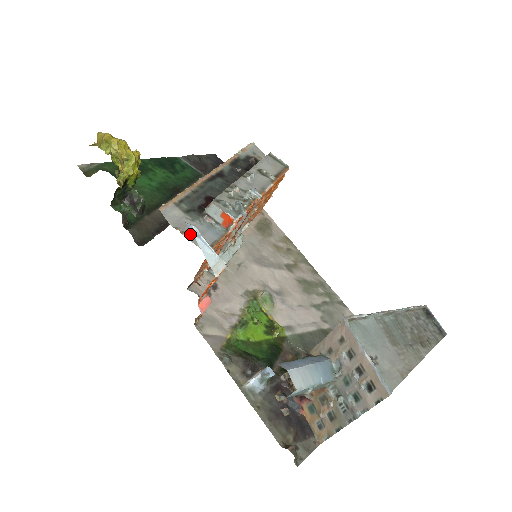
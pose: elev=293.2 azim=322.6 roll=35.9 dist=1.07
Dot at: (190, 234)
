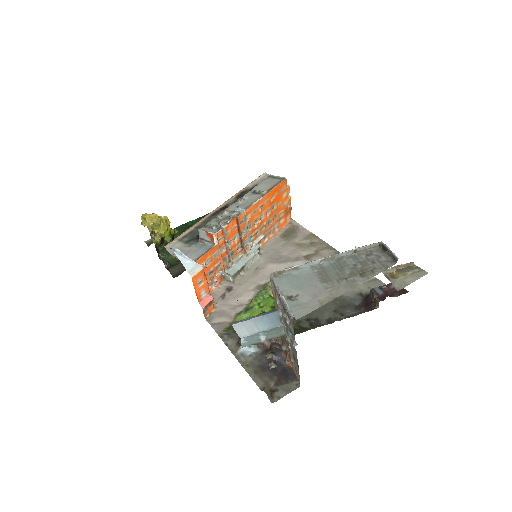
Dot at: occluded
